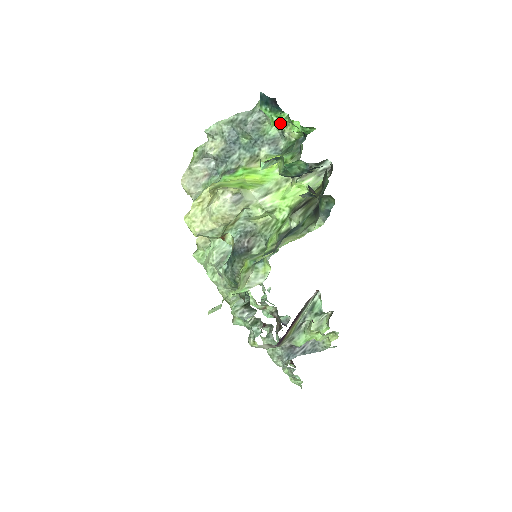
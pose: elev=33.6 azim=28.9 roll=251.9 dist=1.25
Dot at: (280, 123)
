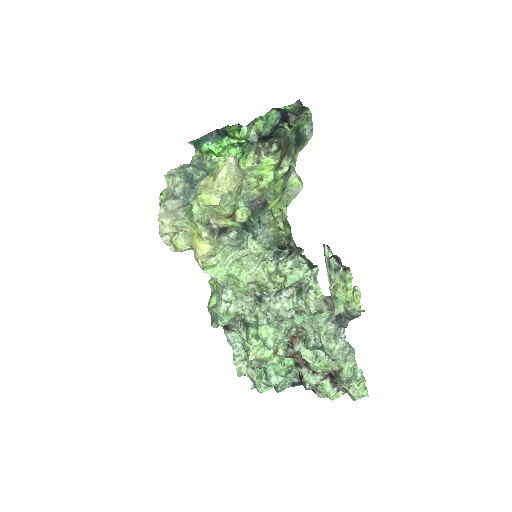
Dot at: (224, 146)
